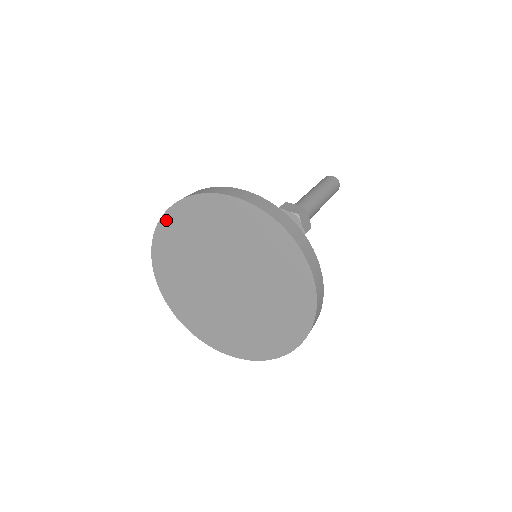
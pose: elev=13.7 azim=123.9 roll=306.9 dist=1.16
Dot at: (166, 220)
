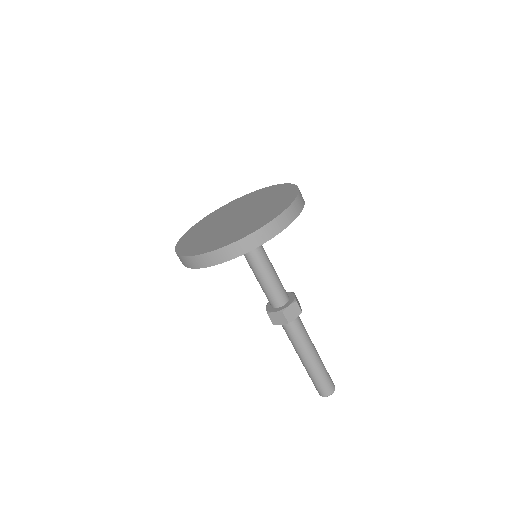
Dot at: (211, 214)
